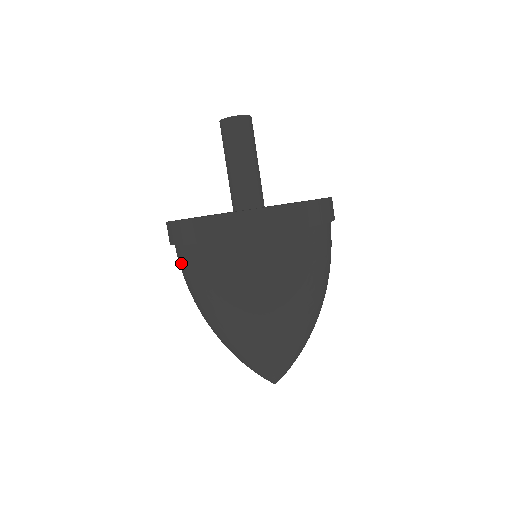
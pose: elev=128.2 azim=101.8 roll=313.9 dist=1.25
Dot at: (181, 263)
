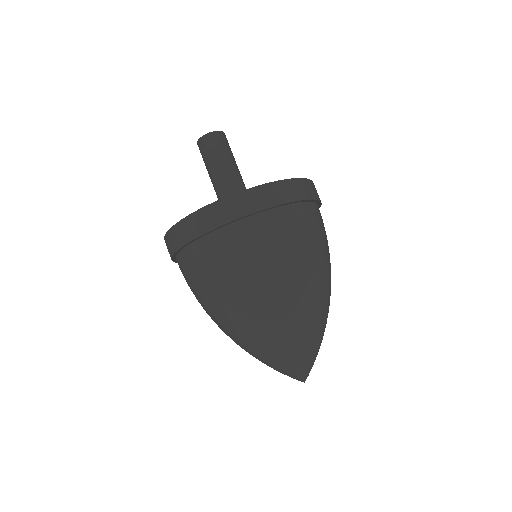
Dot at: (240, 242)
